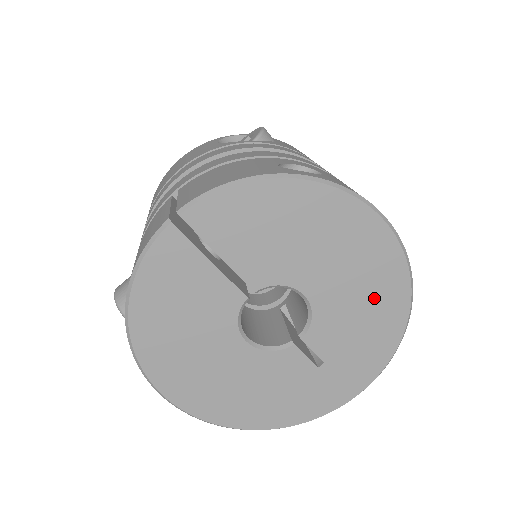
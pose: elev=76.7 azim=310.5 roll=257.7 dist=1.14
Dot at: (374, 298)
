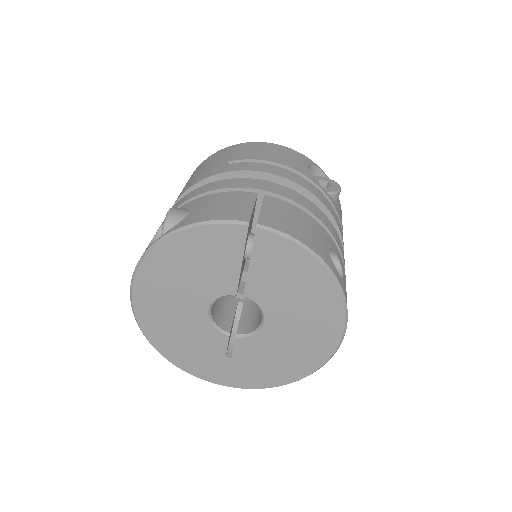
Dot at: (293, 358)
